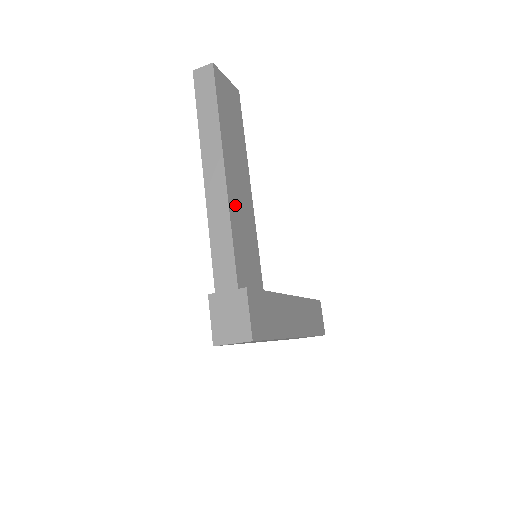
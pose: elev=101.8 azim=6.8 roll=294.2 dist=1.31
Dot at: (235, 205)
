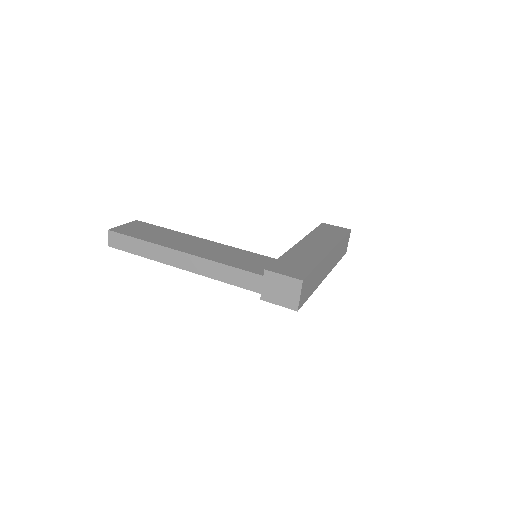
Dot at: (208, 255)
